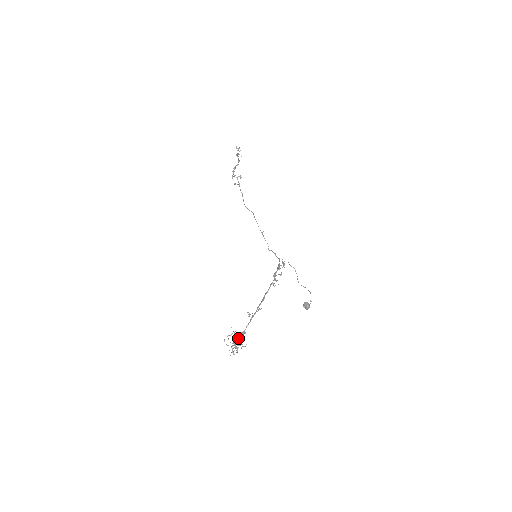
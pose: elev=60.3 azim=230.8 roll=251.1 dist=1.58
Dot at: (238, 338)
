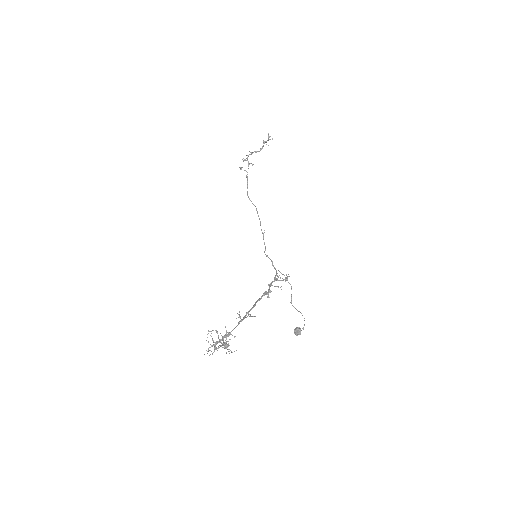
Dot at: (222, 339)
